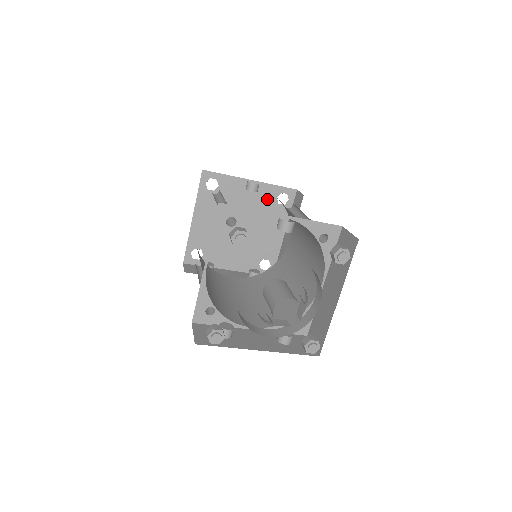
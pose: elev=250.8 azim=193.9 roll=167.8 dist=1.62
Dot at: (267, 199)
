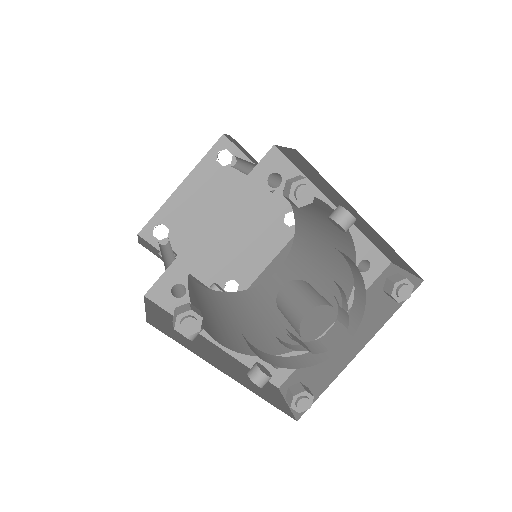
Dot at: (274, 210)
